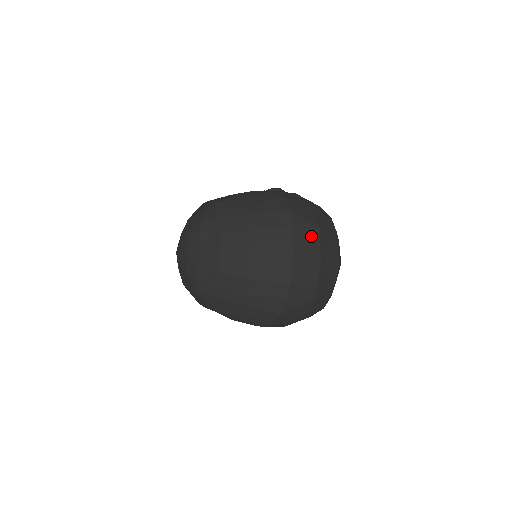
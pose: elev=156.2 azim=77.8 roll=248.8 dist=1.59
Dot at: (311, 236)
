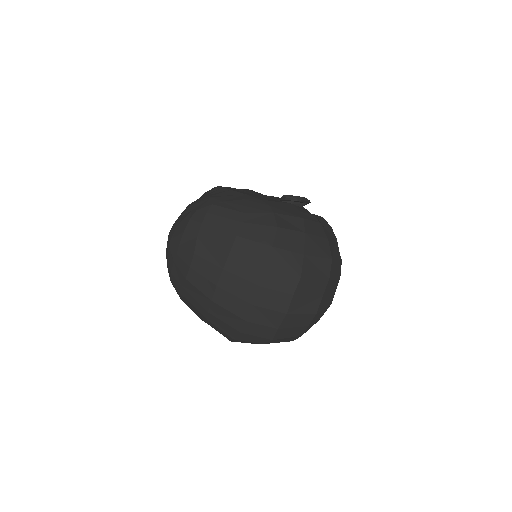
Dot at: (286, 282)
